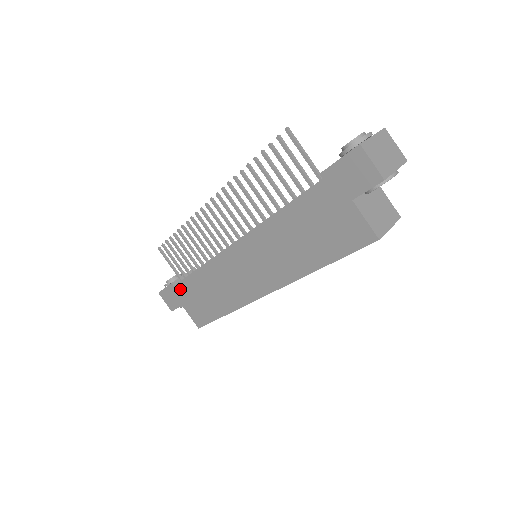
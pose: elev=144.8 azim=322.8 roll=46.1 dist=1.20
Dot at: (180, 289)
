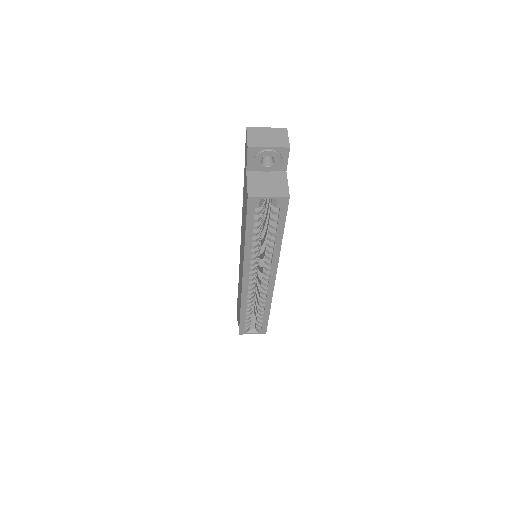
Dot at: occluded
